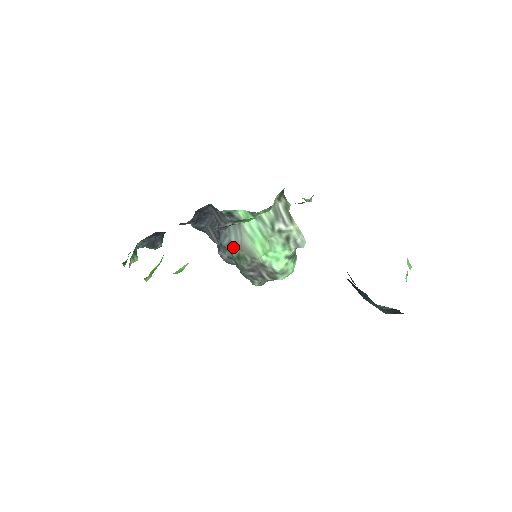
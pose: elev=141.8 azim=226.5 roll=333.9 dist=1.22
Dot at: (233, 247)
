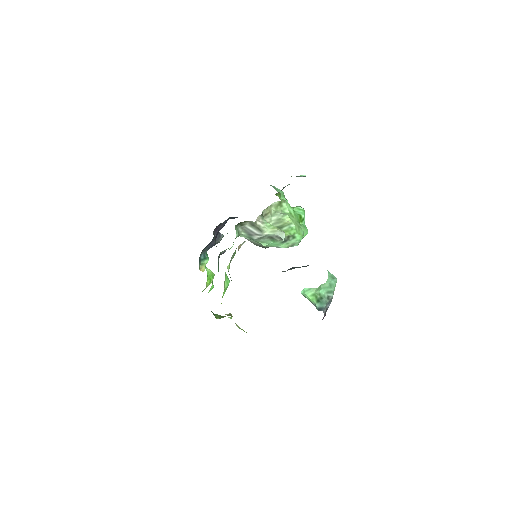
Dot at: occluded
